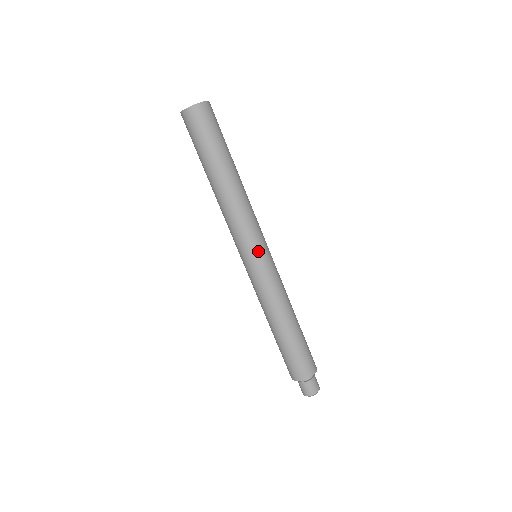
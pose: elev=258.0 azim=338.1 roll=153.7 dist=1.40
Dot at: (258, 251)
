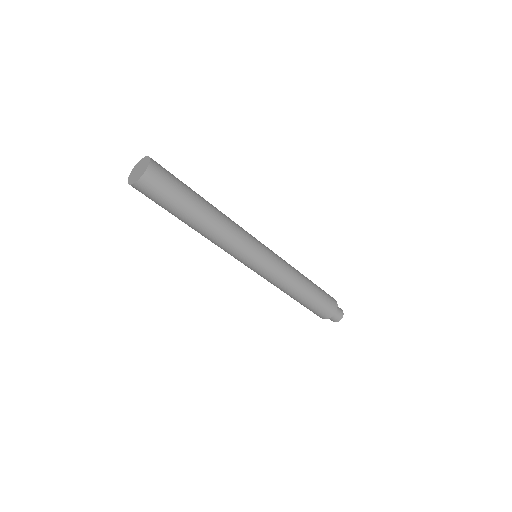
Dot at: (254, 263)
